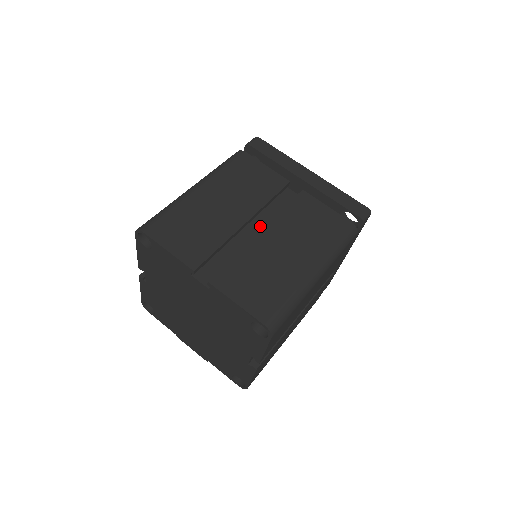
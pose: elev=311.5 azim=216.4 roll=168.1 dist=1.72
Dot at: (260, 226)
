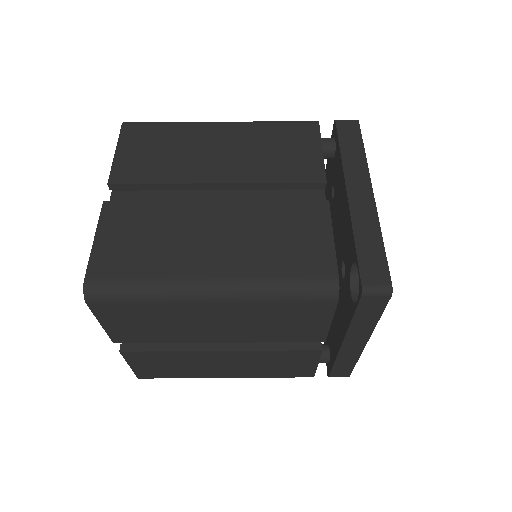
Dot at: occluded
